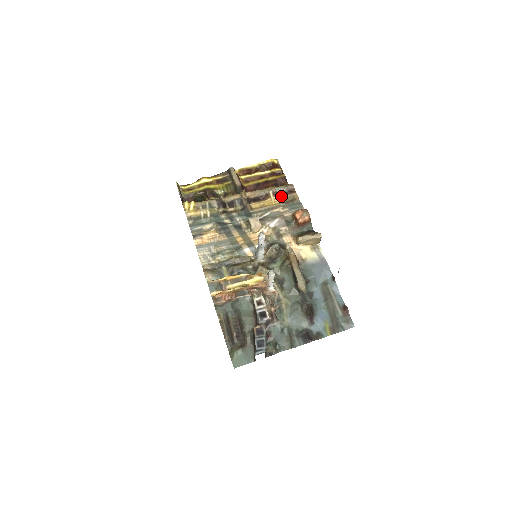
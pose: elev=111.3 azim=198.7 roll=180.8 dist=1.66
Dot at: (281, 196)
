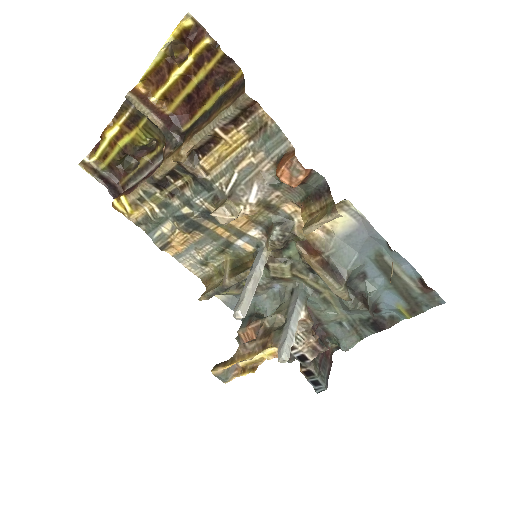
Dot at: (238, 127)
